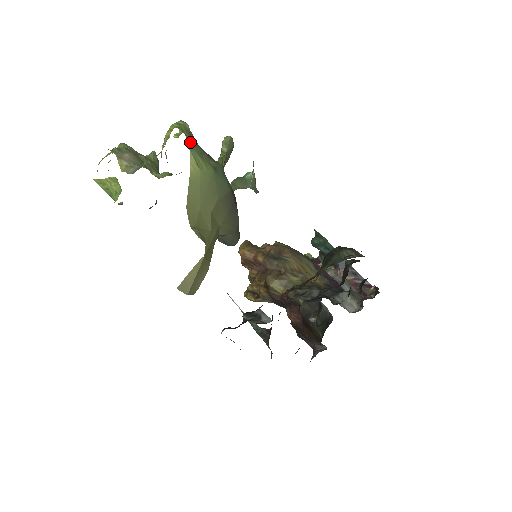
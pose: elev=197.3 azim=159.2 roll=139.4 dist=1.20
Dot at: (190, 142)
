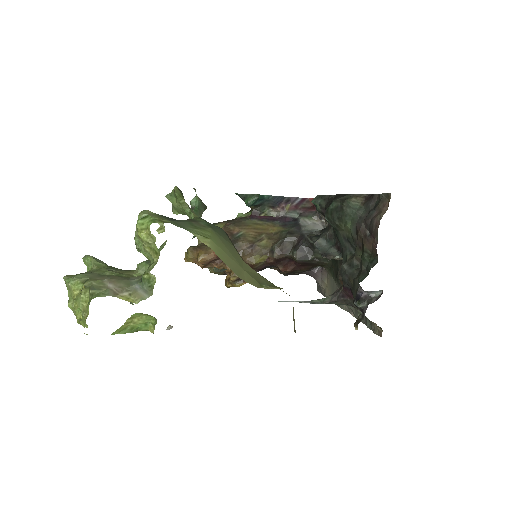
Dot at: (178, 225)
